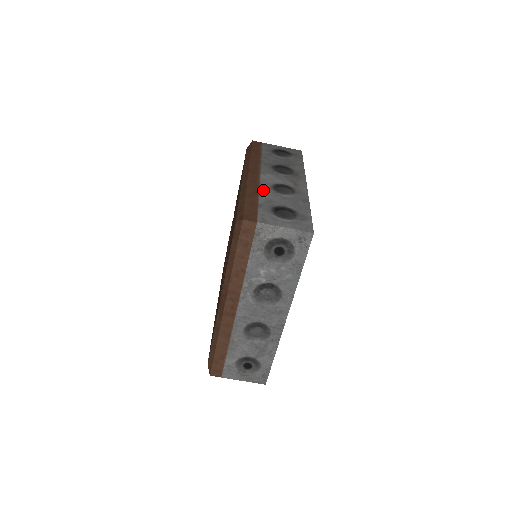
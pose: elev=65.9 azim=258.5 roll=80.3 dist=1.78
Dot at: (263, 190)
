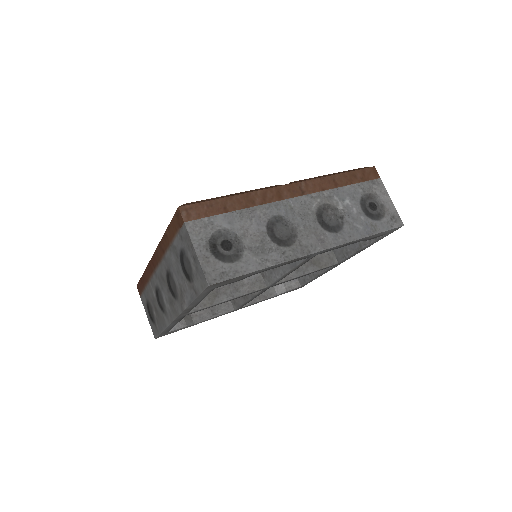
Dot at: occluded
